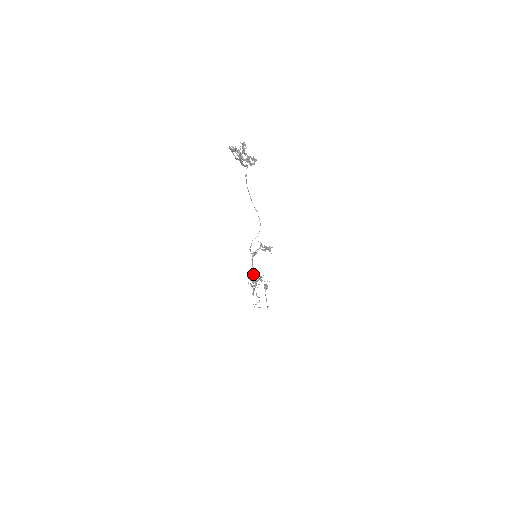
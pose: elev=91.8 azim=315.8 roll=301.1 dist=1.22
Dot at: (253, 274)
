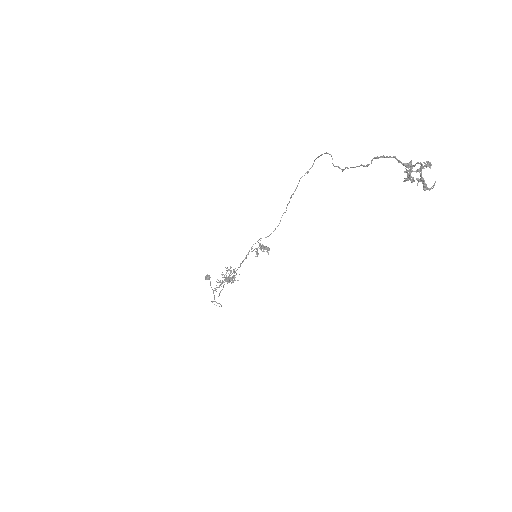
Dot at: (228, 270)
